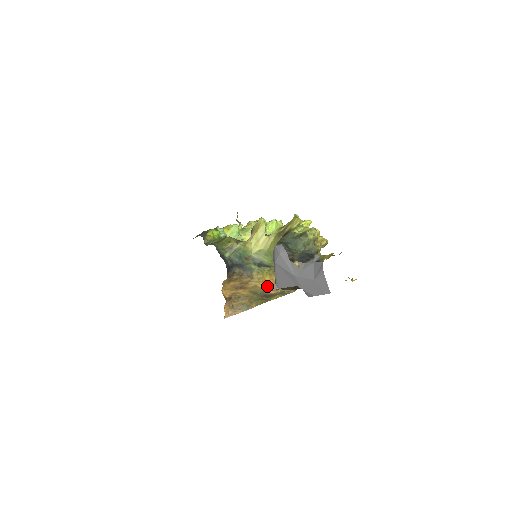
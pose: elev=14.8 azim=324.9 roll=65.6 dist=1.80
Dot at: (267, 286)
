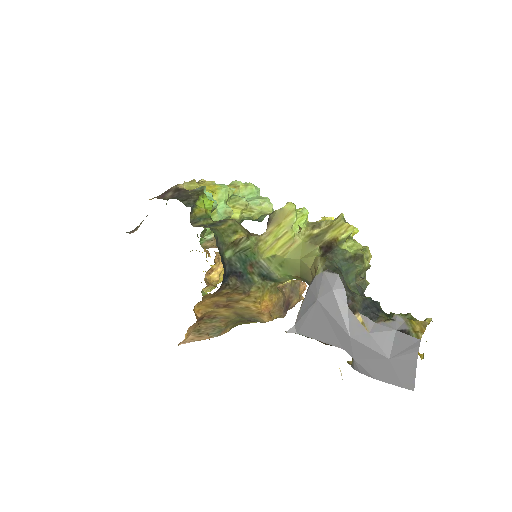
Dot at: (263, 310)
